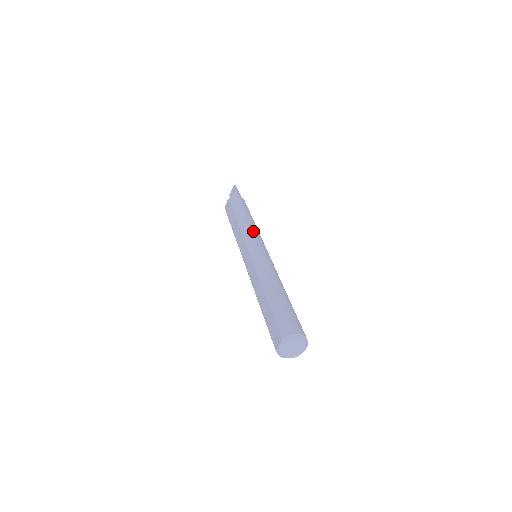
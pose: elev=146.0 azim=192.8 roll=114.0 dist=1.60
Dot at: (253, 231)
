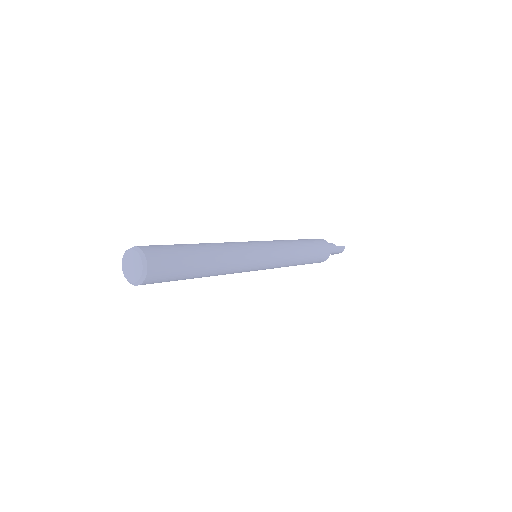
Dot at: (285, 248)
